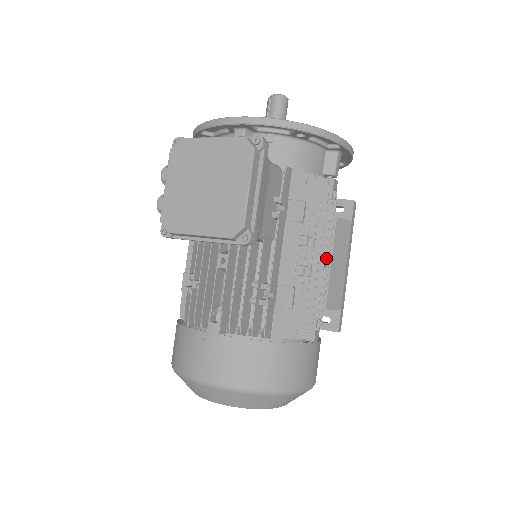
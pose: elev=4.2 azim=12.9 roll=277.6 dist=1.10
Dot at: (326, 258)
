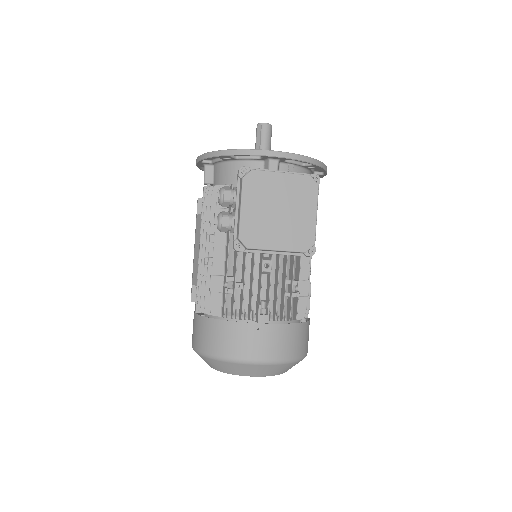
Dot at: occluded
